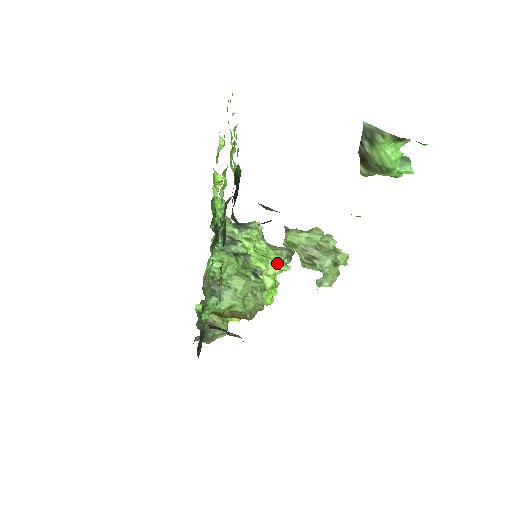
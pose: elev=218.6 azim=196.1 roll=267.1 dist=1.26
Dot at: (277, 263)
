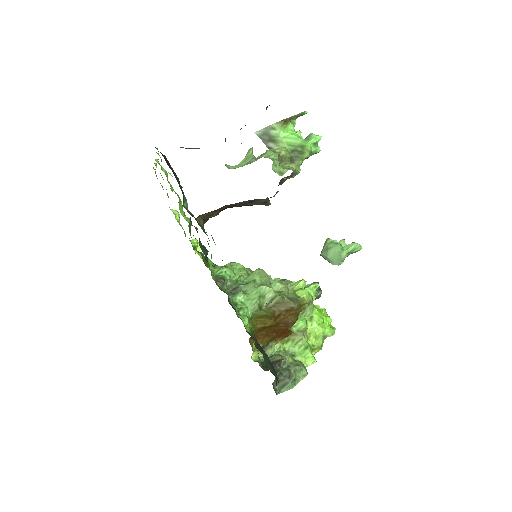
Dot at: occluded
